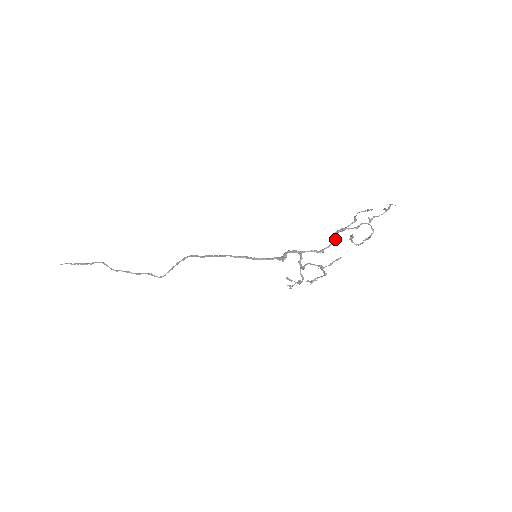
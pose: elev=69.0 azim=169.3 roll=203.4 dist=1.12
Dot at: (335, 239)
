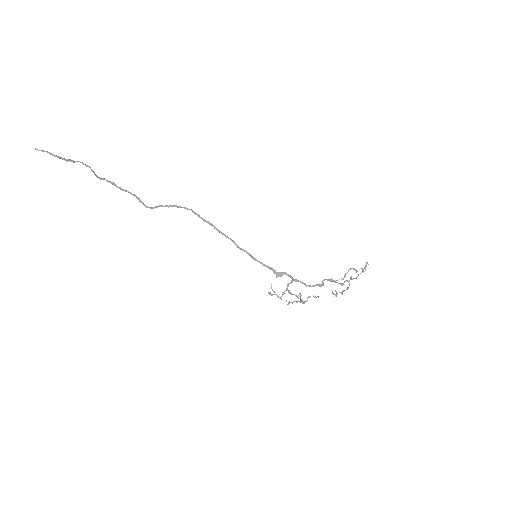
Dot at: (323, 284)
